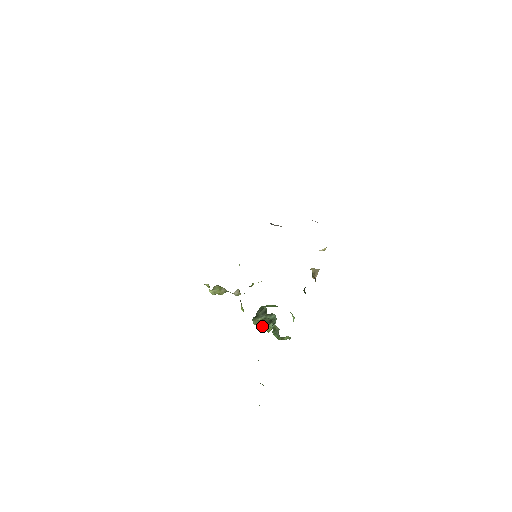
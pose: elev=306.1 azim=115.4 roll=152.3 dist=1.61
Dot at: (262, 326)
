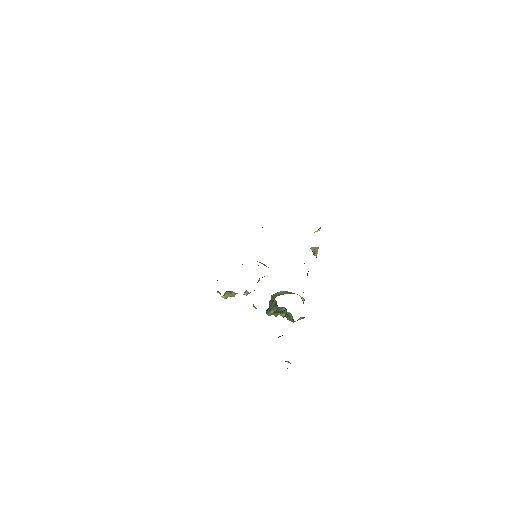
Dot at: (276, 315)
